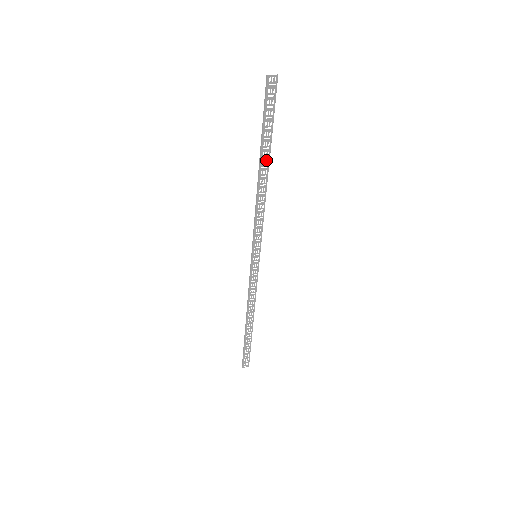
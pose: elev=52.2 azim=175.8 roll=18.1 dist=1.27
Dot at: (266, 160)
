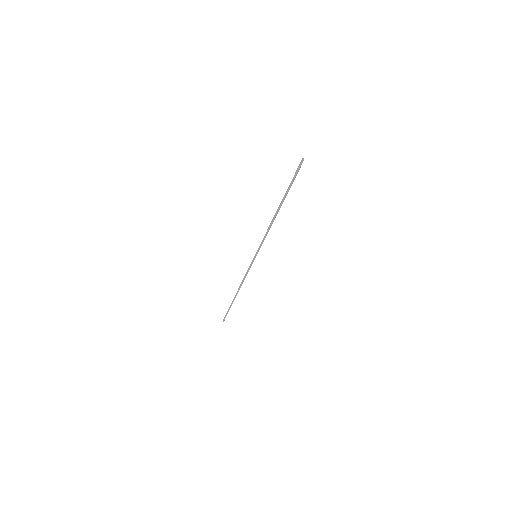
Dot at: occluded
